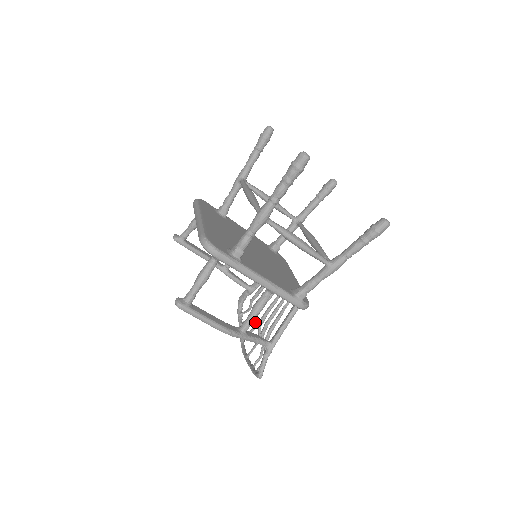
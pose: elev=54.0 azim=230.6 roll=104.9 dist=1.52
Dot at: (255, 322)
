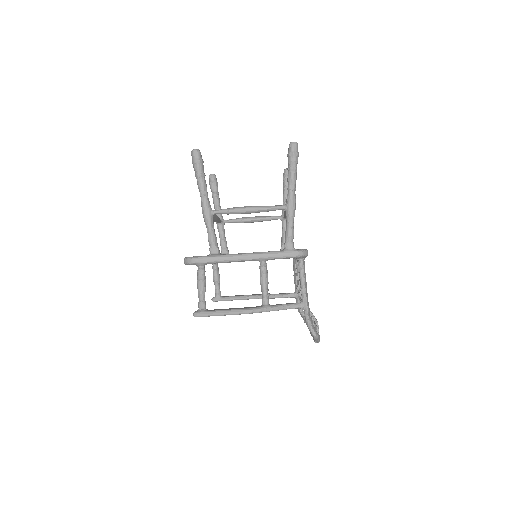
Dot at: occluded
